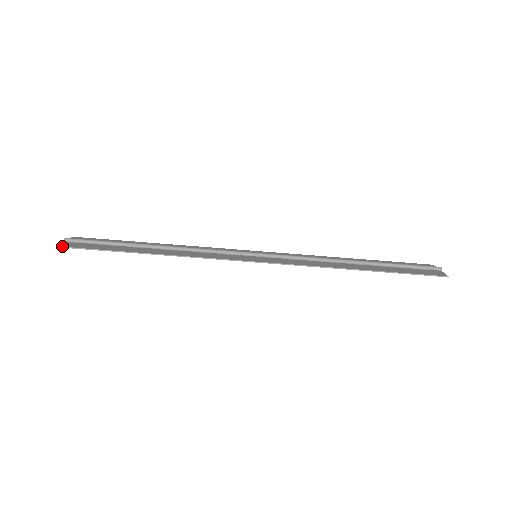
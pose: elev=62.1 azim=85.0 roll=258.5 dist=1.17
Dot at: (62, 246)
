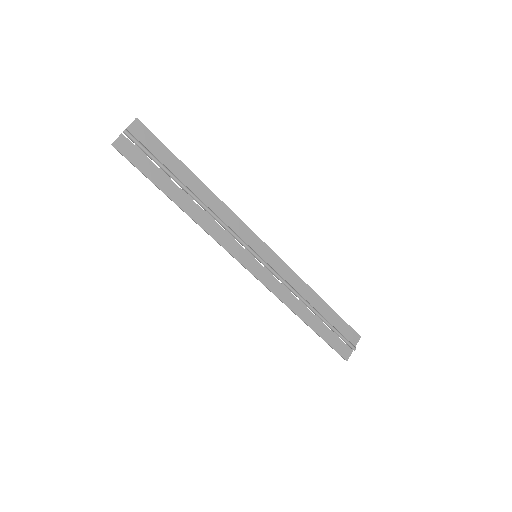
Dot at: (115, 147)
